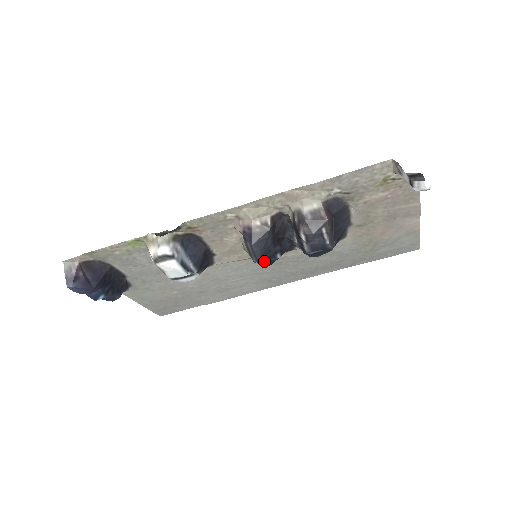
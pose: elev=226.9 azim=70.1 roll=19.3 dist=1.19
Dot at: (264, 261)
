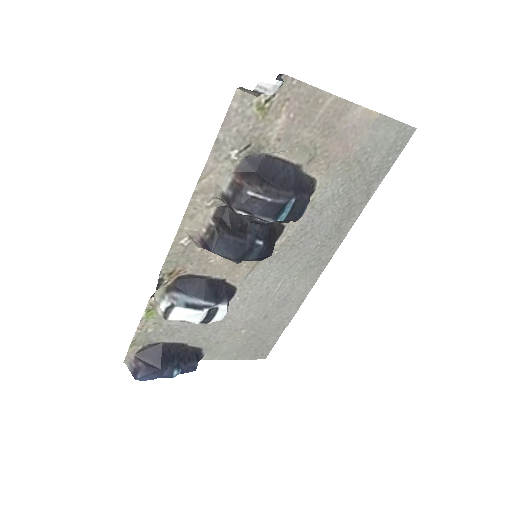
Dot at: (254, 256)
